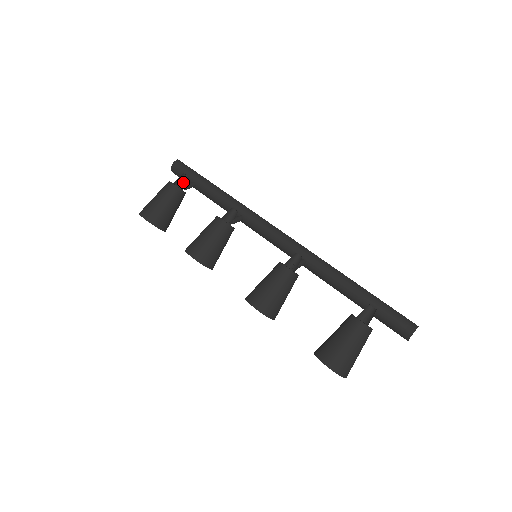
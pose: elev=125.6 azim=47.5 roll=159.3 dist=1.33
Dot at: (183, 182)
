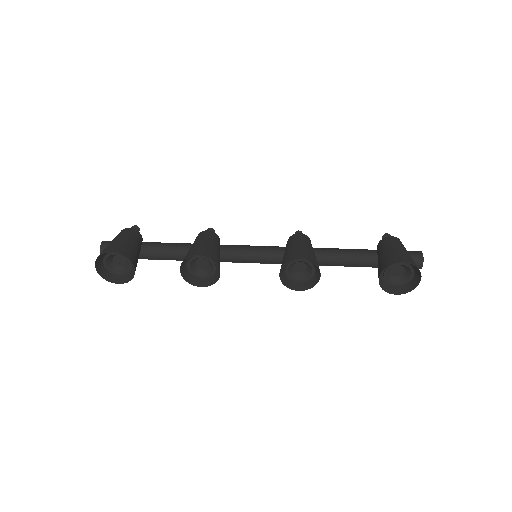
Dot at: occluded
